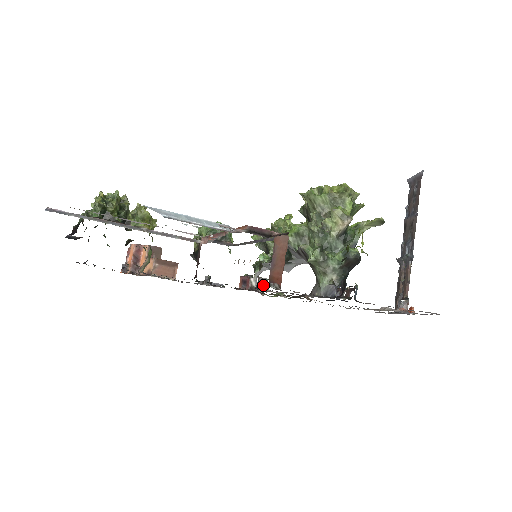
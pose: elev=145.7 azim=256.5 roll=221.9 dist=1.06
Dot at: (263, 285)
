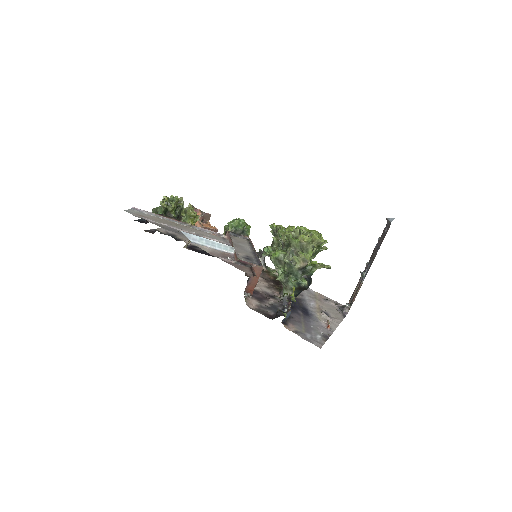
Dot at: occluded
